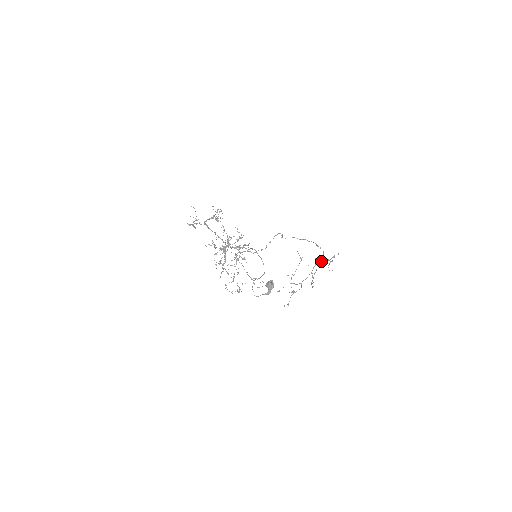
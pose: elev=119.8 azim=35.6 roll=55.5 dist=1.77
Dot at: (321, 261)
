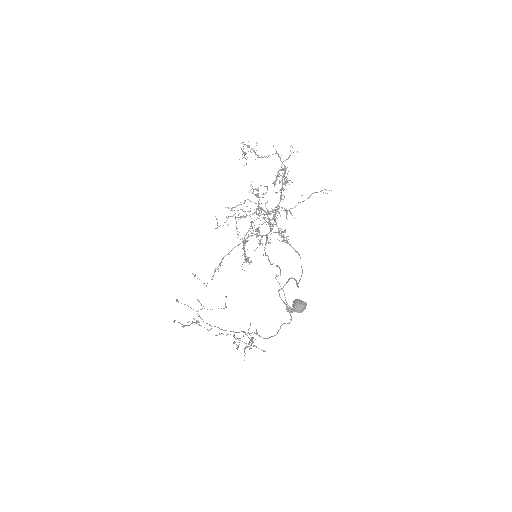
Dot at: occluded
